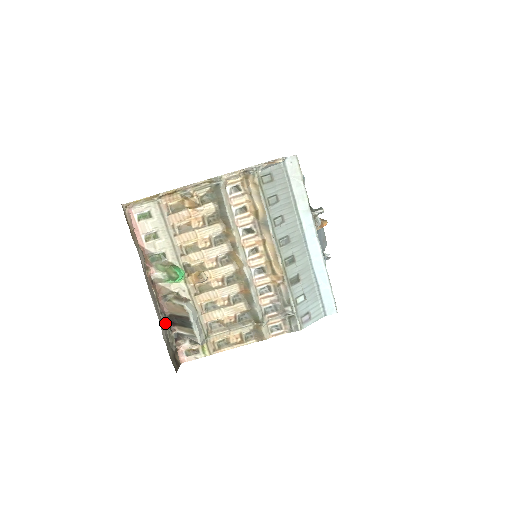
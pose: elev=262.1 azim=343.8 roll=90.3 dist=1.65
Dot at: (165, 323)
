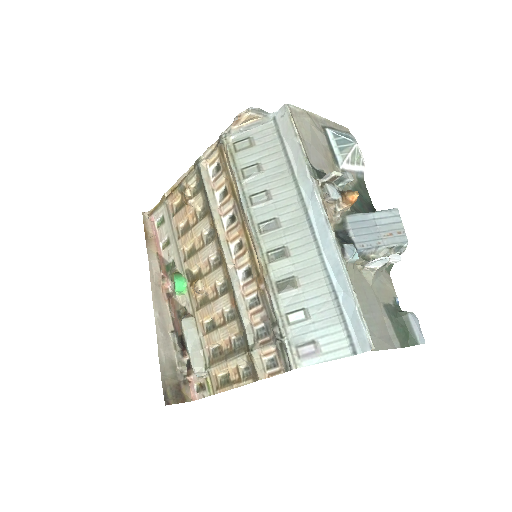
Dot at: (175, 344)
